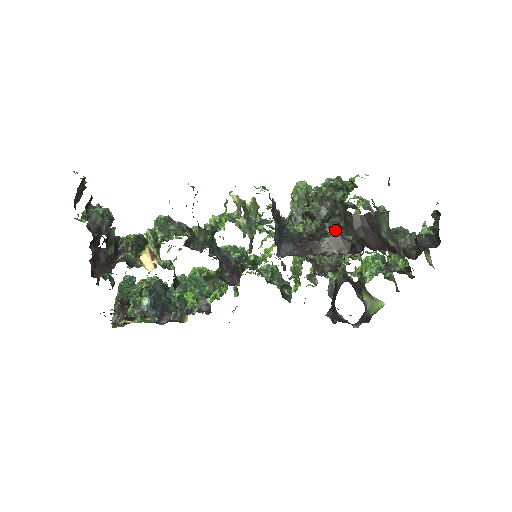
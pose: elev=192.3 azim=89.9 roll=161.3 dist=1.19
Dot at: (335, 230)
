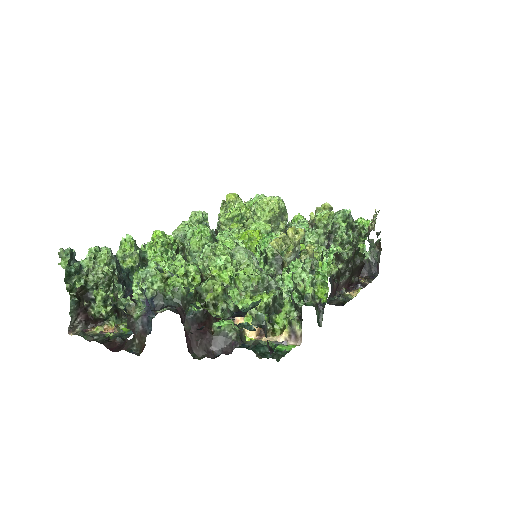
Dot at: (351, 274)
